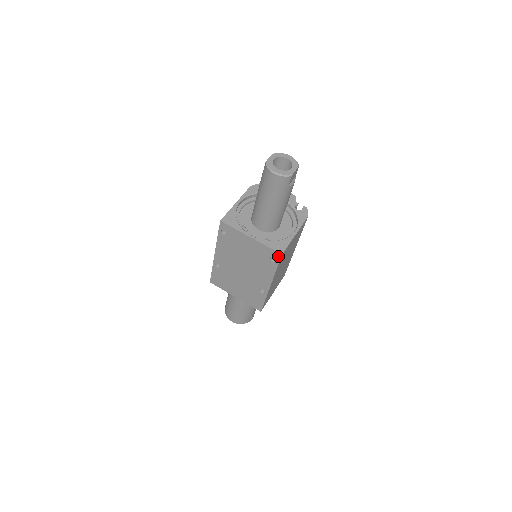
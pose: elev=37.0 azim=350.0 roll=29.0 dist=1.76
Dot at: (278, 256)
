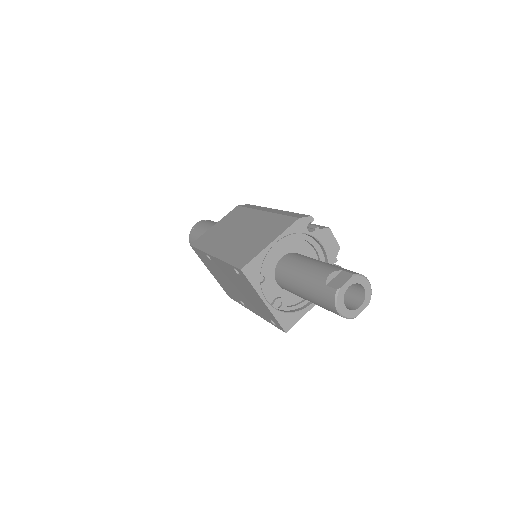
Dot at: (281, 328)
